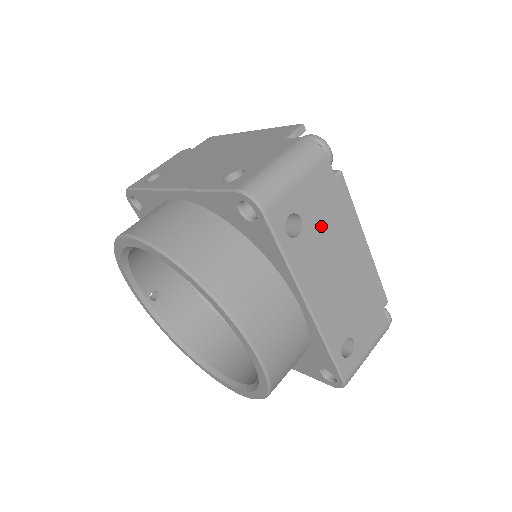
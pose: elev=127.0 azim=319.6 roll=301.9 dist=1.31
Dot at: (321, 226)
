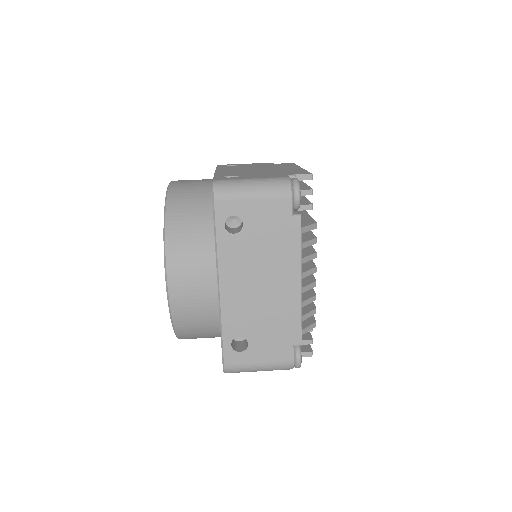
Dot at: (259, 241)
